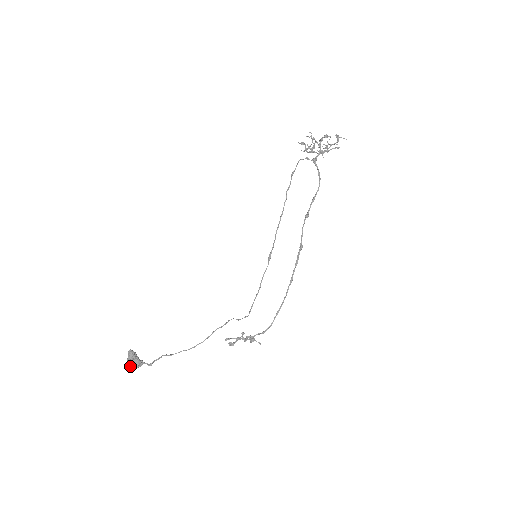
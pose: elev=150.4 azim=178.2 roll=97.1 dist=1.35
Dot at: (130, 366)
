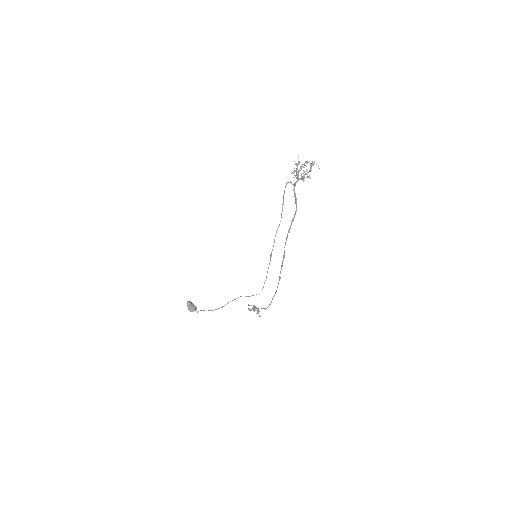
Dot at: occluded
